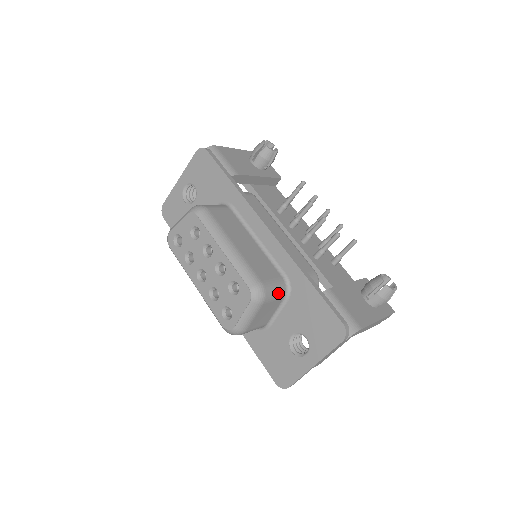
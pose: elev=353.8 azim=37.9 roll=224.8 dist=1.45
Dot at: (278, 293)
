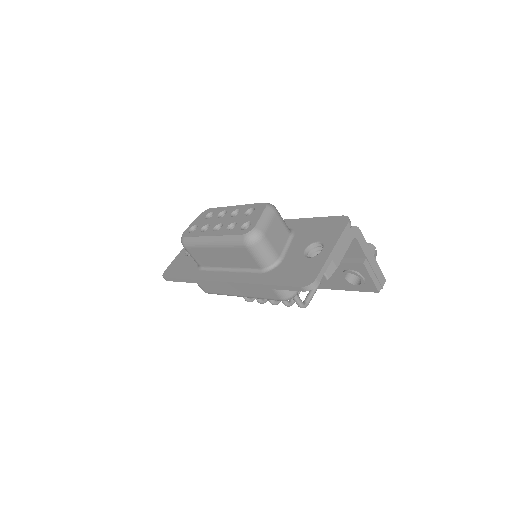
Dot at: (285, 223)
